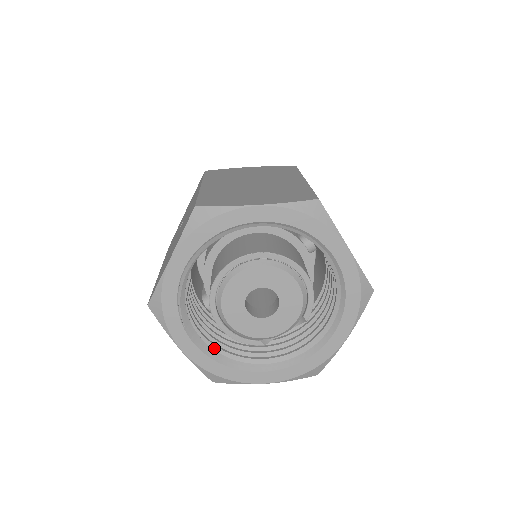
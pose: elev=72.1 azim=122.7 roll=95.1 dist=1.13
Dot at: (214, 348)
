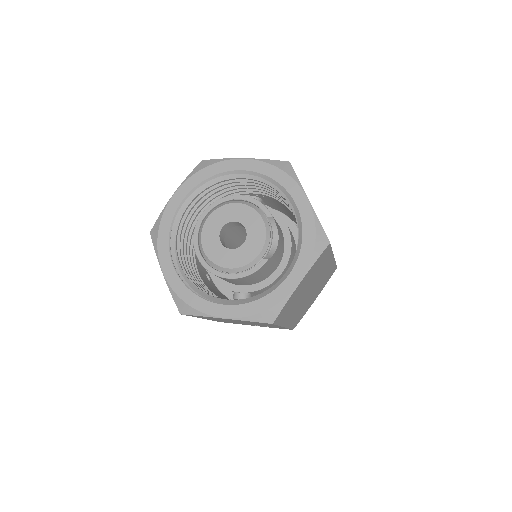
Dot at: occluded
